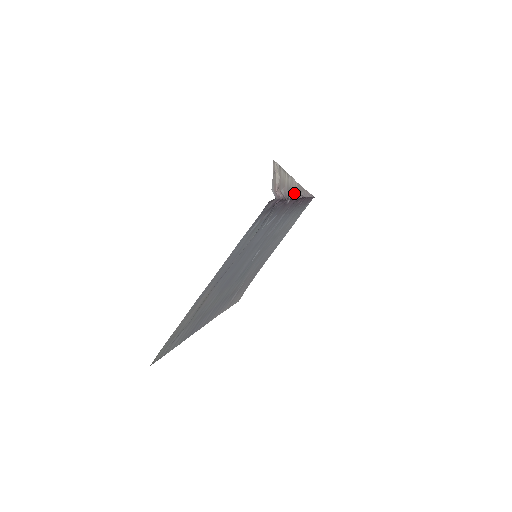
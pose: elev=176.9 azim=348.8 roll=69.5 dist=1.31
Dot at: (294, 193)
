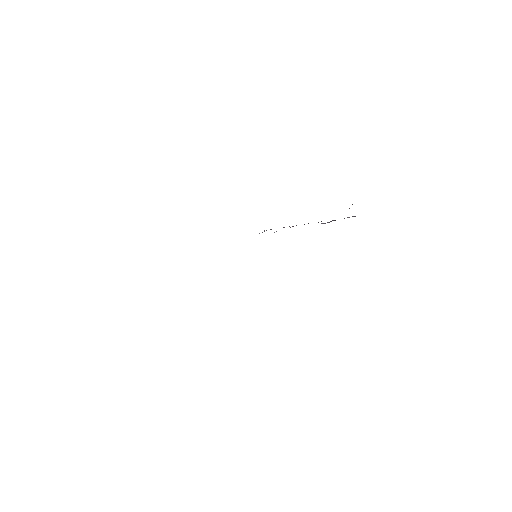
Dot at: occluded
